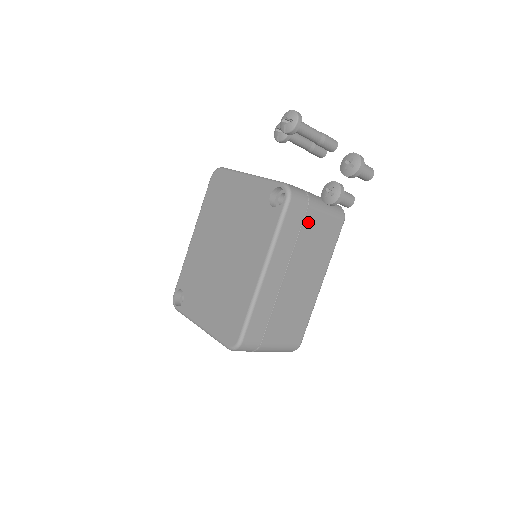
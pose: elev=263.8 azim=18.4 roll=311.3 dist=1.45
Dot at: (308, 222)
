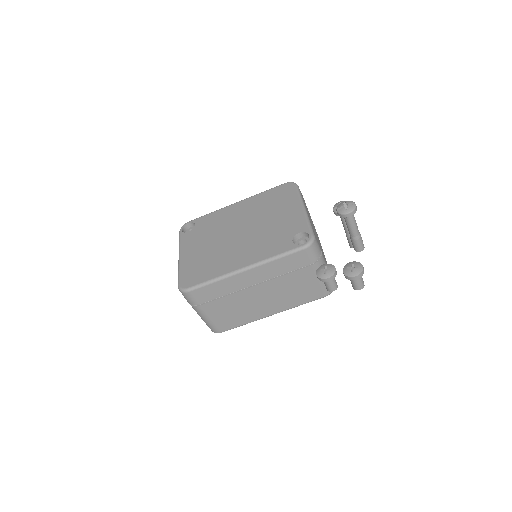
Dot at: (302, 272)
